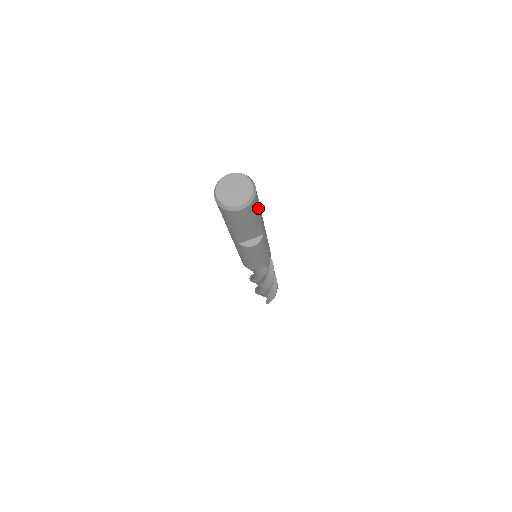
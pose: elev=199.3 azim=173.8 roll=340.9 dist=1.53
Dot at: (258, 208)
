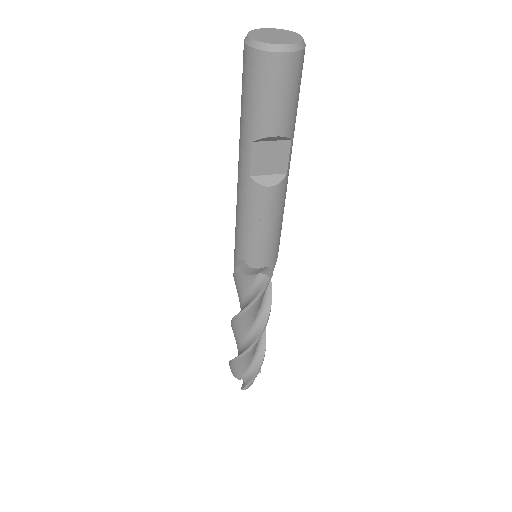
Dot at: (298, 91)
